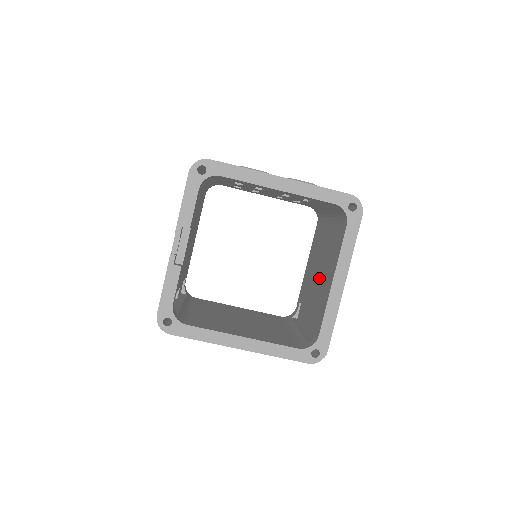
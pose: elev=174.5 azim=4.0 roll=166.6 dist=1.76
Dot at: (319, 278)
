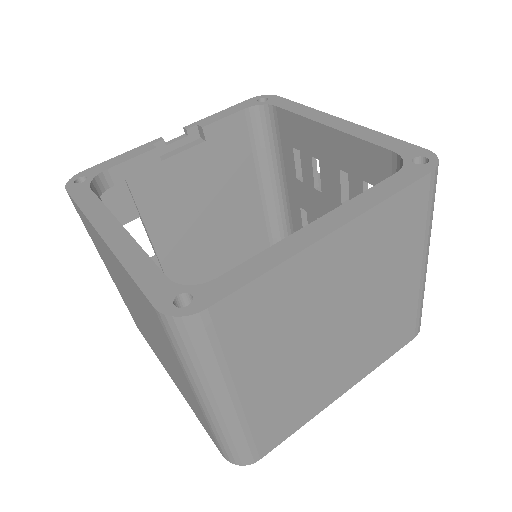
Dot at: occluded
